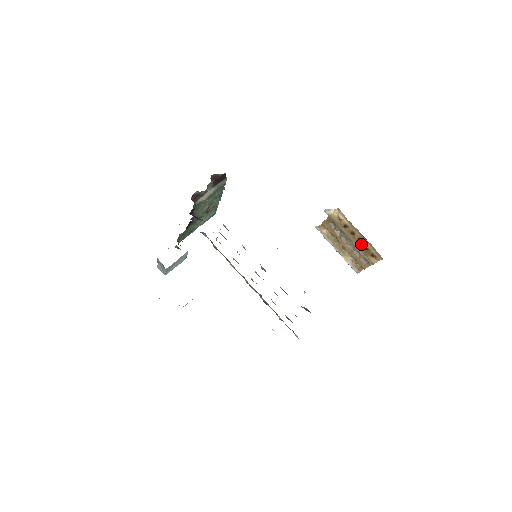
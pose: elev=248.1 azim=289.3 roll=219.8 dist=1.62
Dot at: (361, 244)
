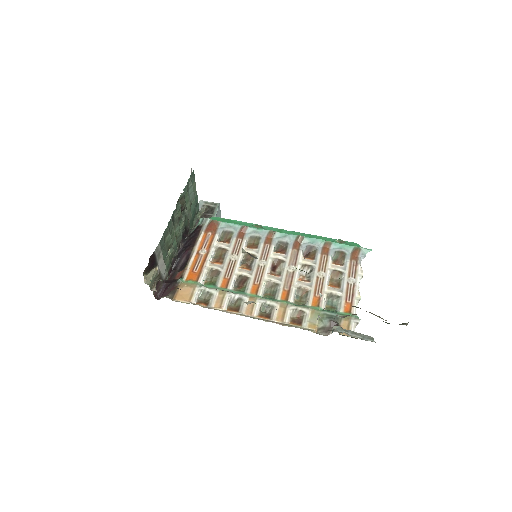
Dot at: occluded
